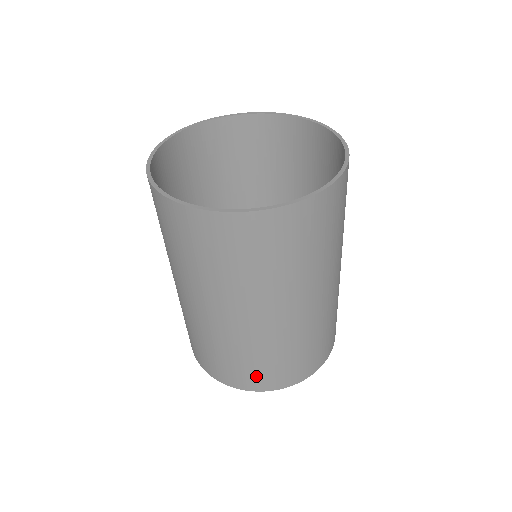
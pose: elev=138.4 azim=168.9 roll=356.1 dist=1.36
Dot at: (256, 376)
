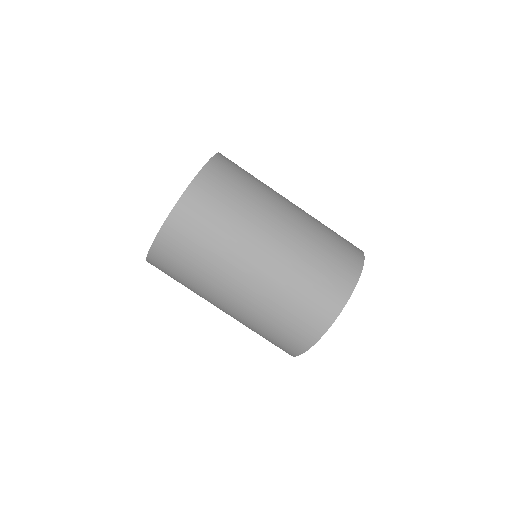
Dot at: (298, 329)
